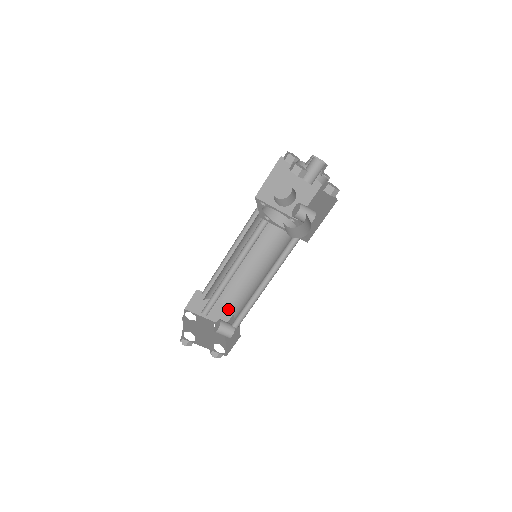
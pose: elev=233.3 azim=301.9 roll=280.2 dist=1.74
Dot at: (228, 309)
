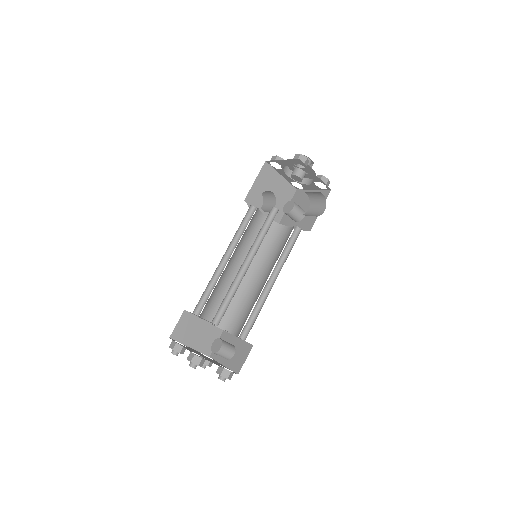
Dot at: (214, 333)
